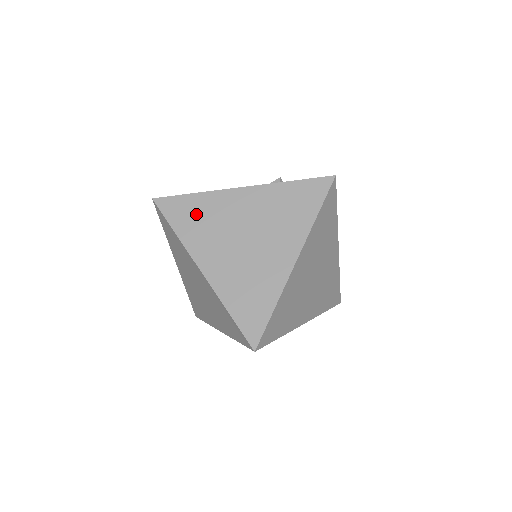
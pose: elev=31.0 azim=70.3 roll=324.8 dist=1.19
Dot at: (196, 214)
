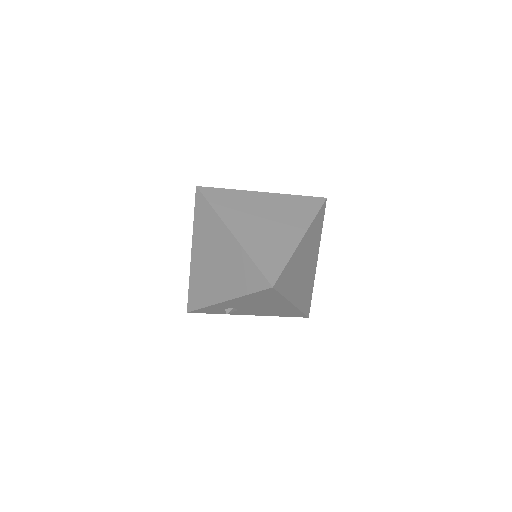
Dot at: (229, 200)
